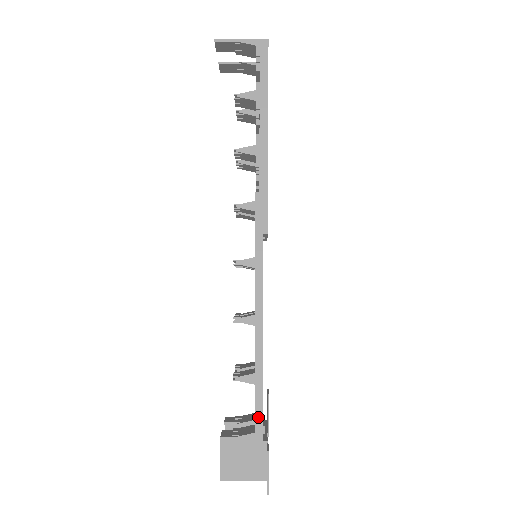
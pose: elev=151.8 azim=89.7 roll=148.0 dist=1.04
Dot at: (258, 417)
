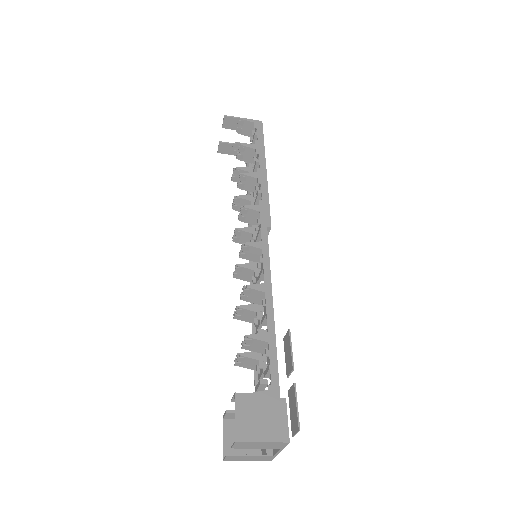
Dot at: (274, 373)
